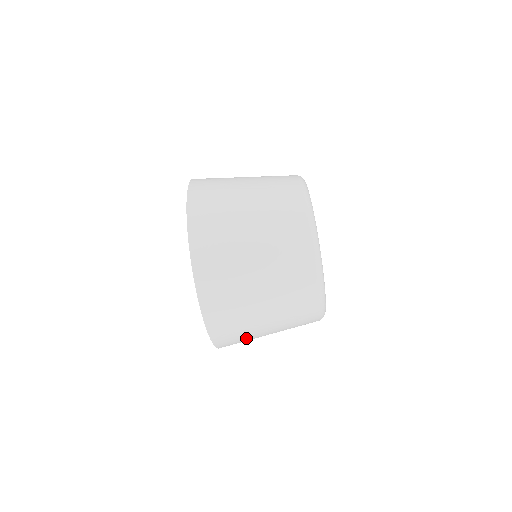
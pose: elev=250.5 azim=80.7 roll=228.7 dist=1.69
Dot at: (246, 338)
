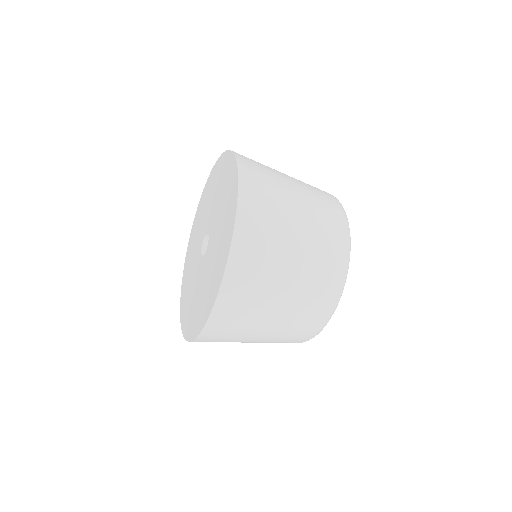
Dot at: (227, 341)
